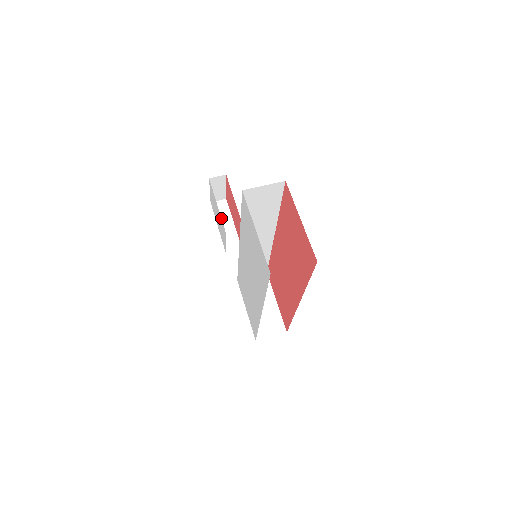
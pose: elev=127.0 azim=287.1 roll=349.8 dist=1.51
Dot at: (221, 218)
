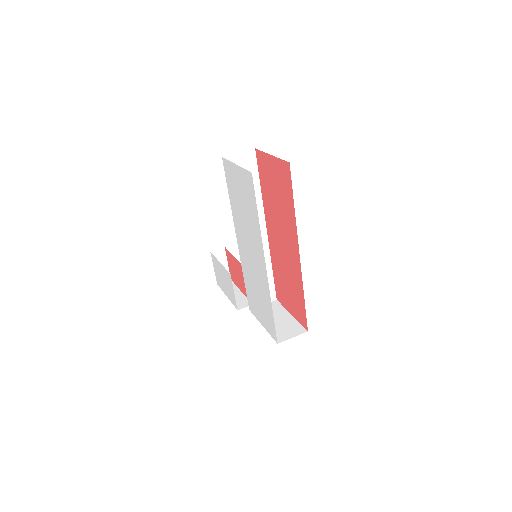
Dot at: occluded
